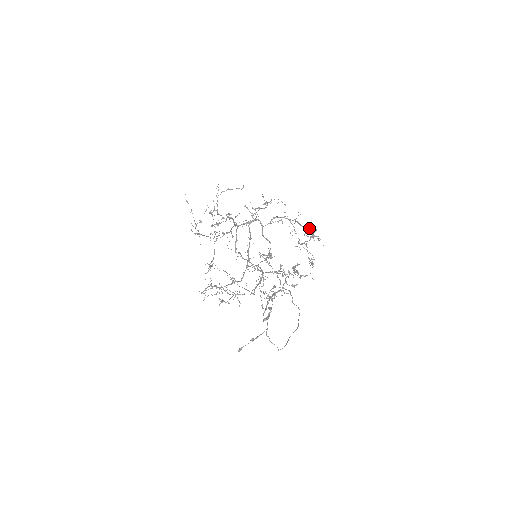
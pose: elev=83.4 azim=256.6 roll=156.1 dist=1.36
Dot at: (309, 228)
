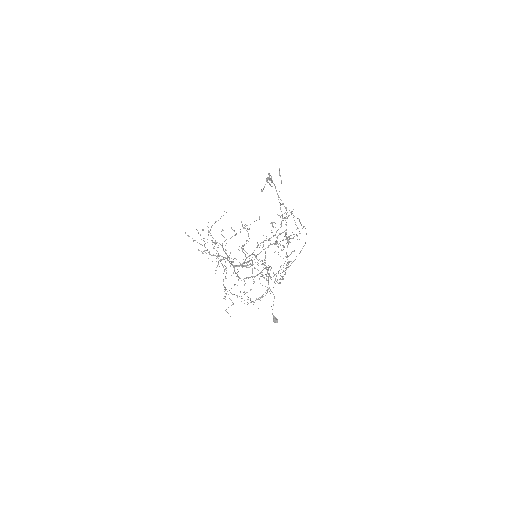
Dot at: (280, 203)
